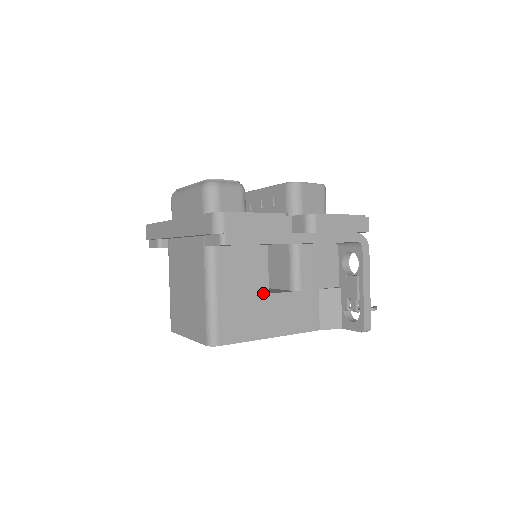
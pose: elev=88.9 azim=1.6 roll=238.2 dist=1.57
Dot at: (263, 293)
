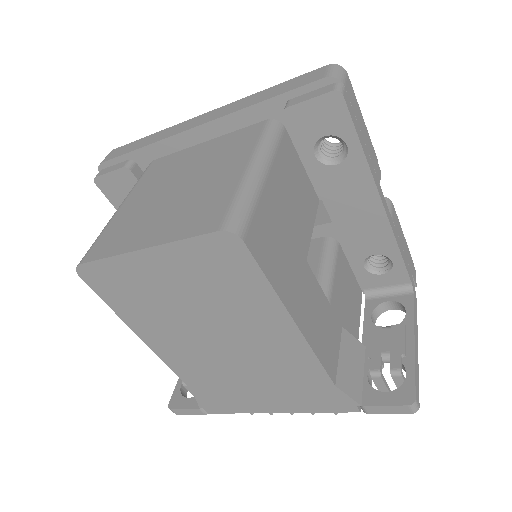
Dot at: (302, 251)
